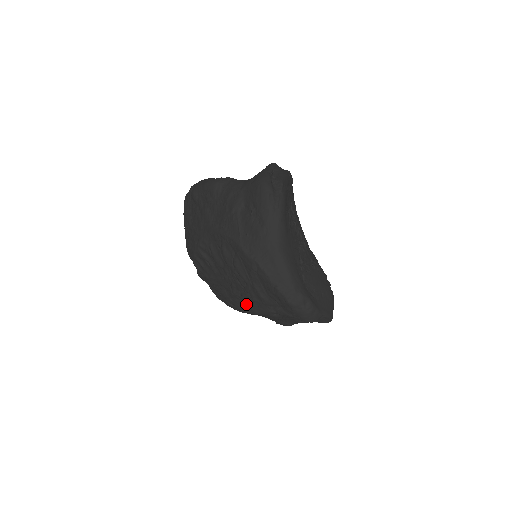
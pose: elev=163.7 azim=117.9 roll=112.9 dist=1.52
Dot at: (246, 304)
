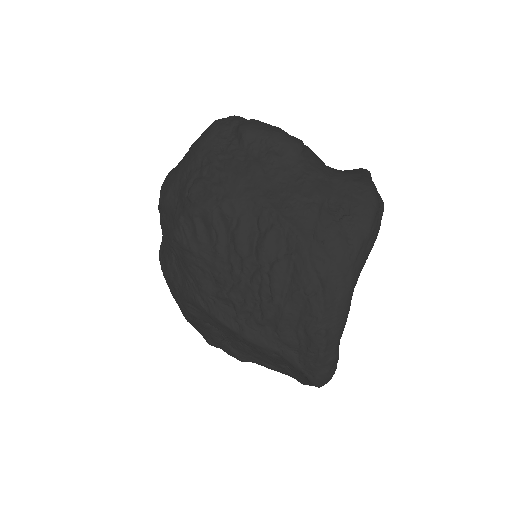
Dot at: (239, 319)
